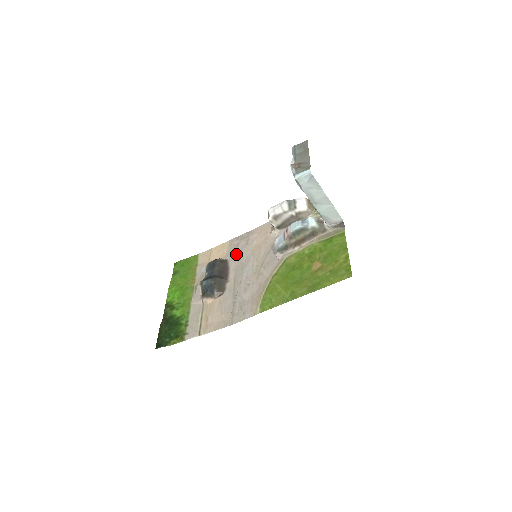
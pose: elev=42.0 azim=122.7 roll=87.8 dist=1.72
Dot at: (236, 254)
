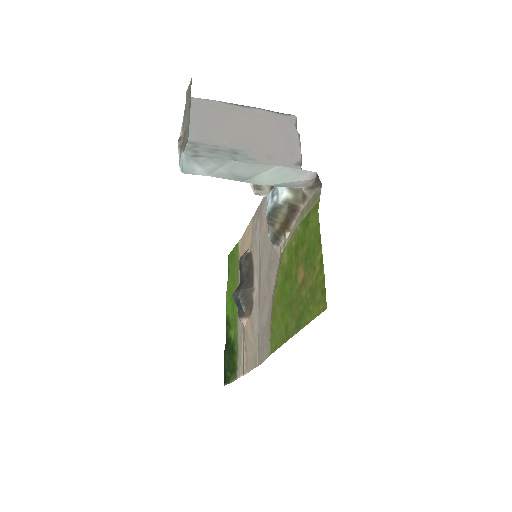
Dot at: (256, 243)
